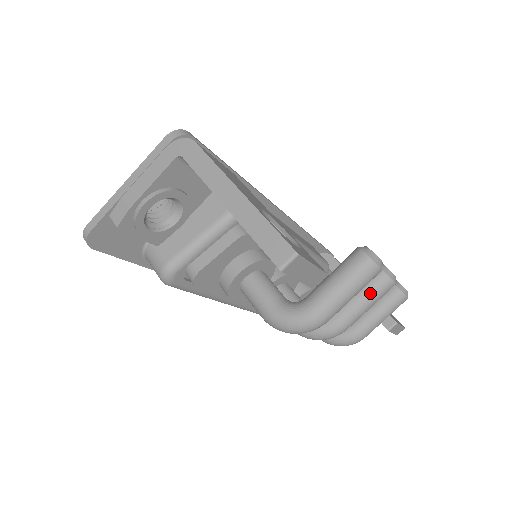
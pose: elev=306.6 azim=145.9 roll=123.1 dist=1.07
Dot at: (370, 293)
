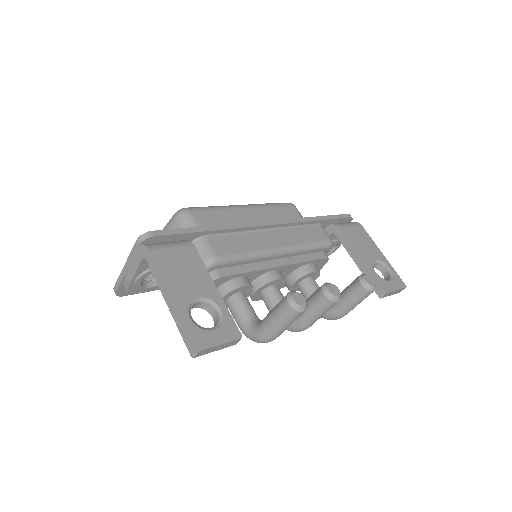
Dot at: (317, 309)
